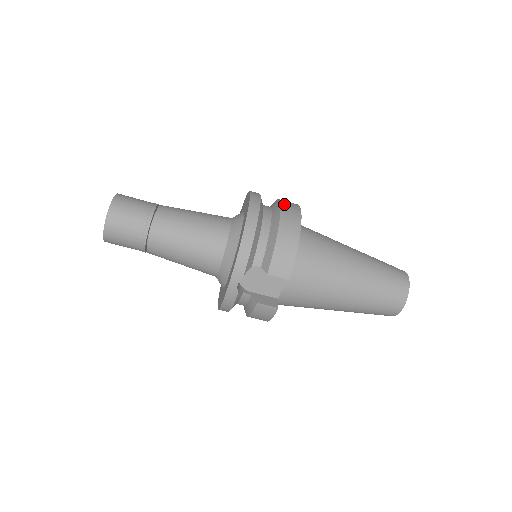
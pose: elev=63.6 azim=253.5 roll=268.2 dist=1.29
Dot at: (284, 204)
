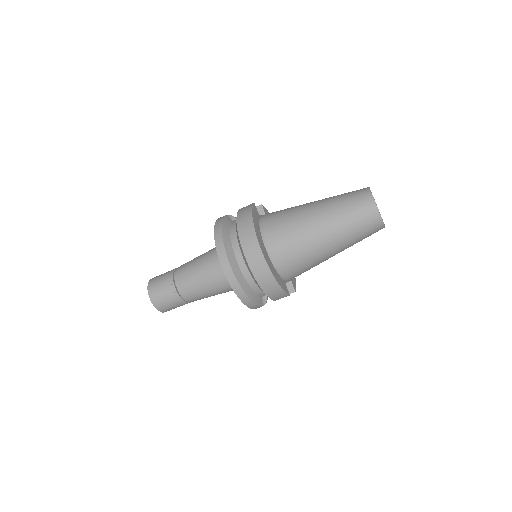
Dot at: (248, 256)
